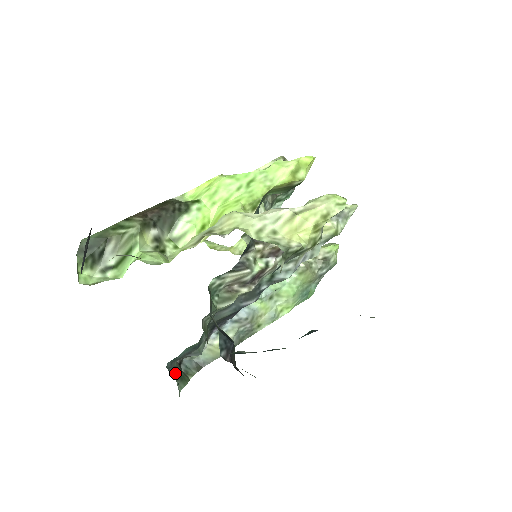
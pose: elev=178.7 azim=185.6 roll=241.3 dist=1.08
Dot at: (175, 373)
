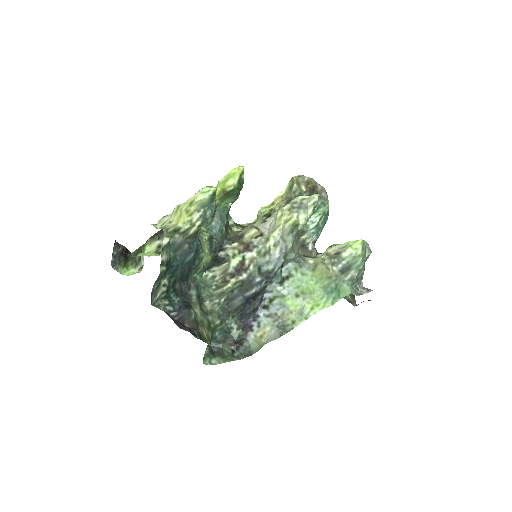
Dot at: (218, 352)
